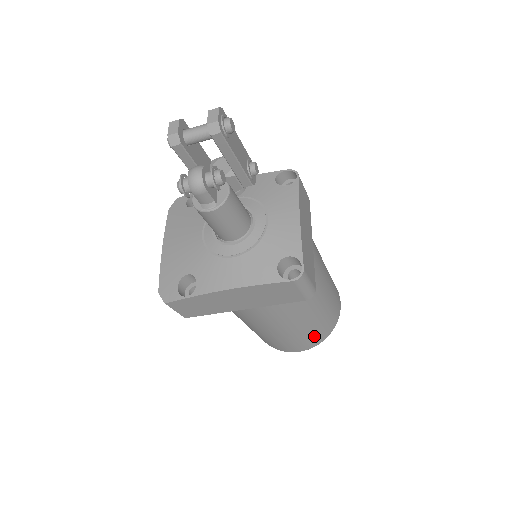
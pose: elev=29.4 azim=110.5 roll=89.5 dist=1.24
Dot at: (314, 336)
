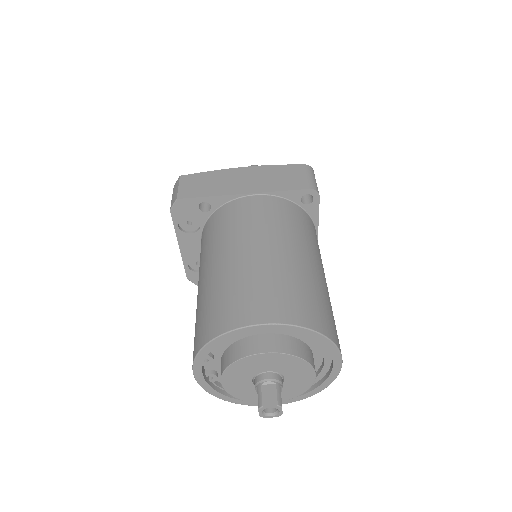
Dot at: (300, 298)
